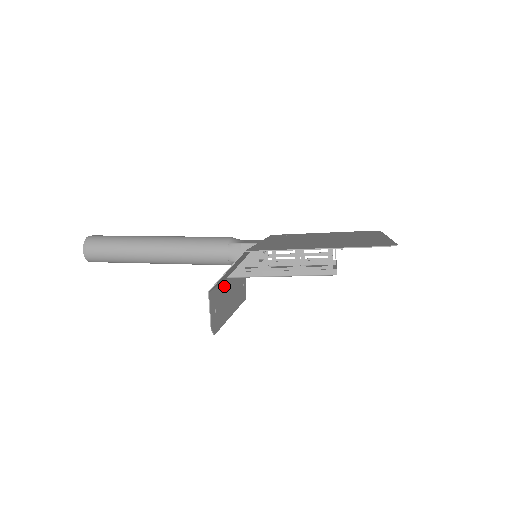
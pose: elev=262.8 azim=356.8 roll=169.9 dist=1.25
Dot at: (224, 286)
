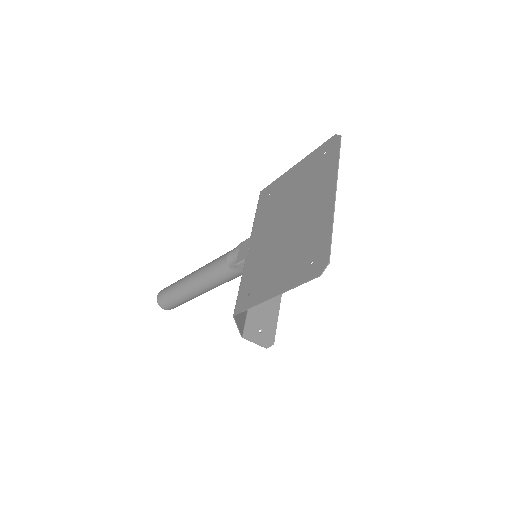
Dot at: occluded
